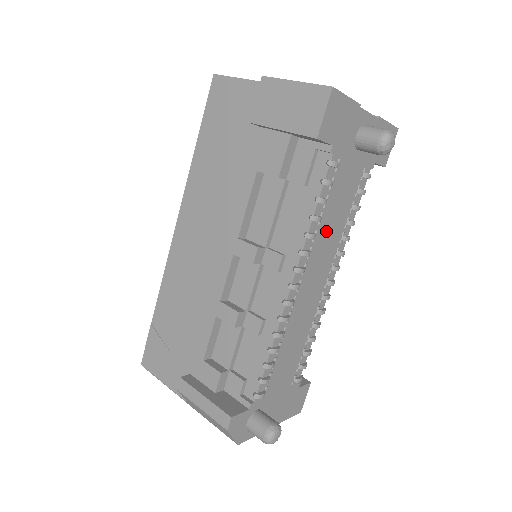
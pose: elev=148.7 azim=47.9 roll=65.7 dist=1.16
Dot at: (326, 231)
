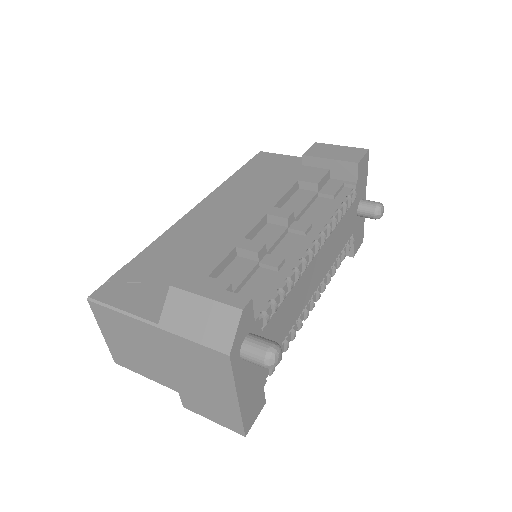
Dot at: (334, 239)
